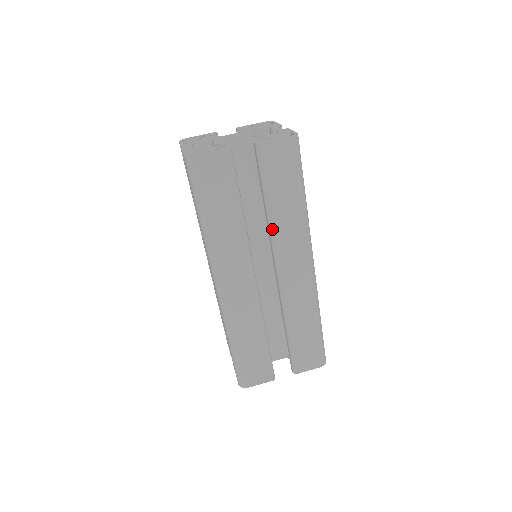
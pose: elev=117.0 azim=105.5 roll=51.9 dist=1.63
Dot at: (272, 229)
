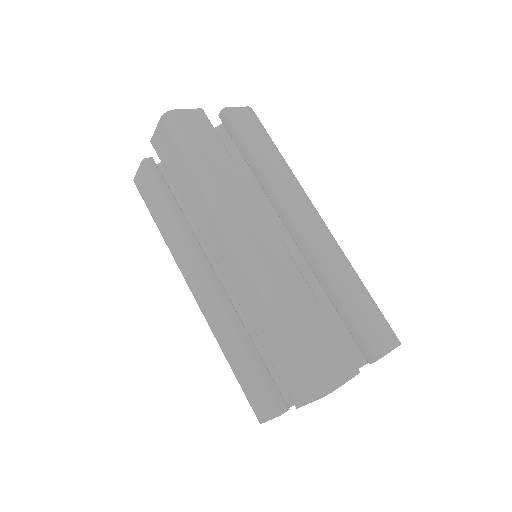
Dot at: (268, 178)
